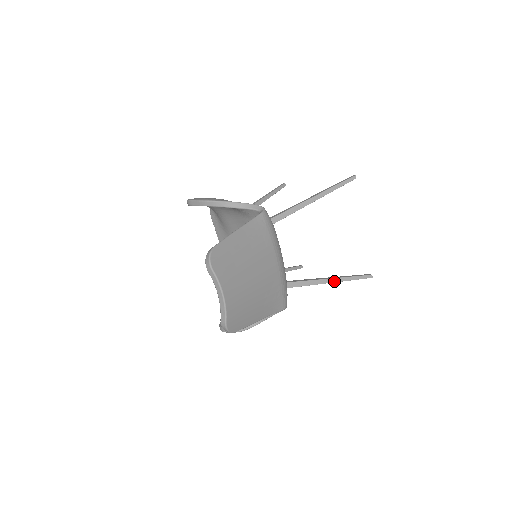
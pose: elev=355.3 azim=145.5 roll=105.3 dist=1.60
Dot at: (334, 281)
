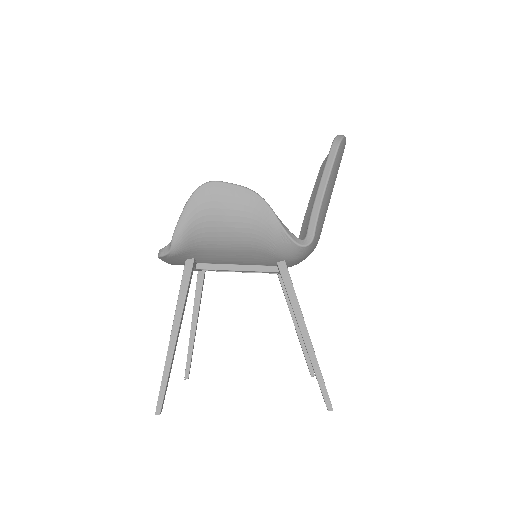
Dot at: (311, 342)
